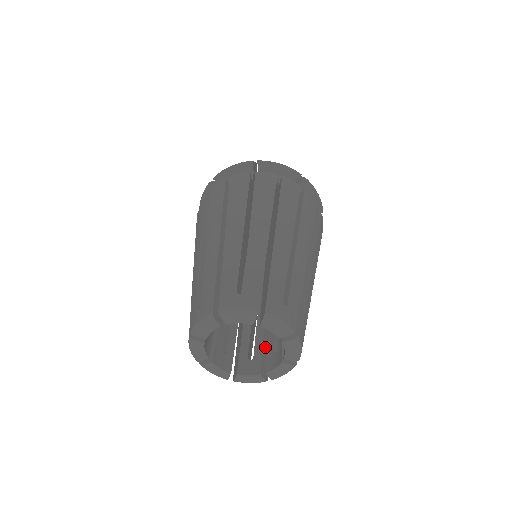
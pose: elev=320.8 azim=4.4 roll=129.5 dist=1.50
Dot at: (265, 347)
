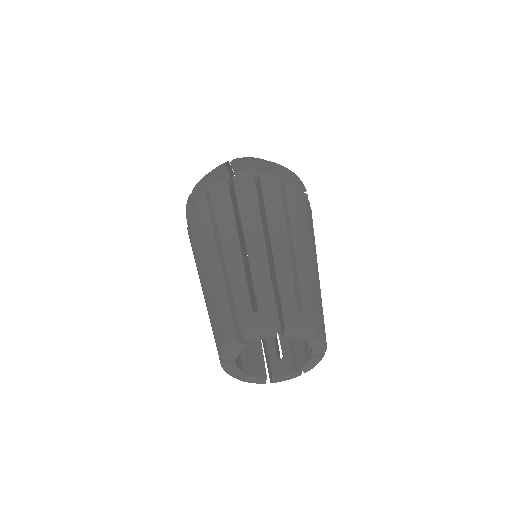
Dot at: (290, 342)
